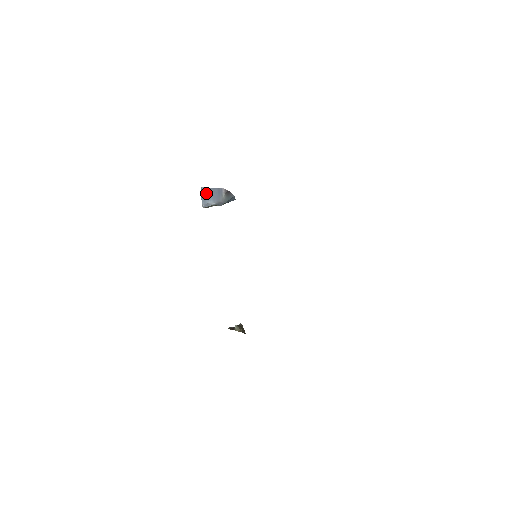
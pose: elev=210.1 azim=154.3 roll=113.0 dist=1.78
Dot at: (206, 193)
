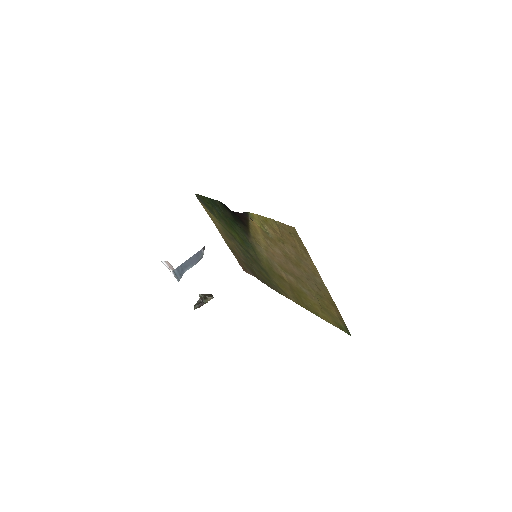
Dot at: (181, 269)
